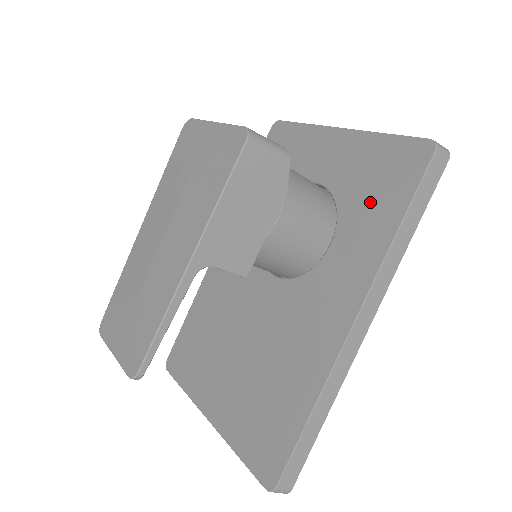
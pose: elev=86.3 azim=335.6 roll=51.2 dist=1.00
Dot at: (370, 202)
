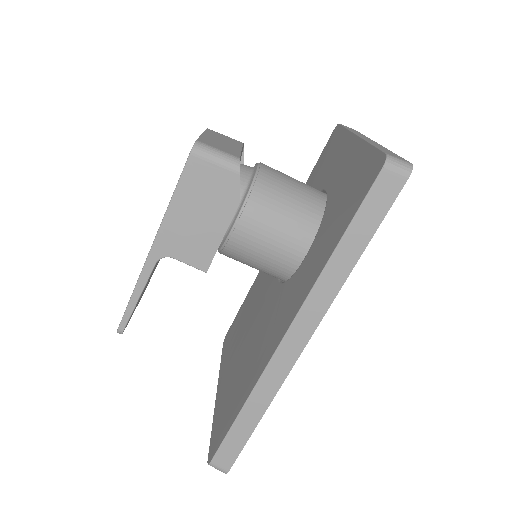
Dot at: (335, 218)
